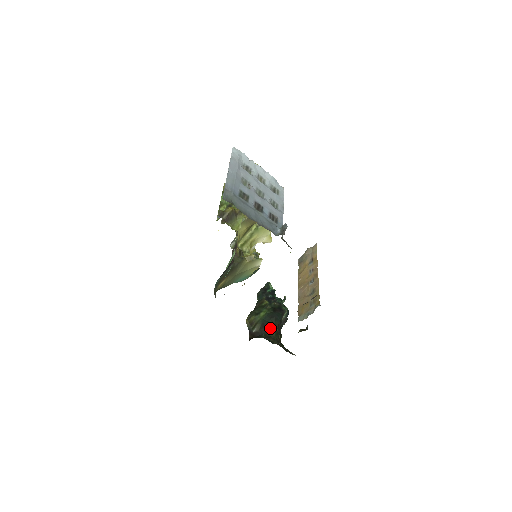
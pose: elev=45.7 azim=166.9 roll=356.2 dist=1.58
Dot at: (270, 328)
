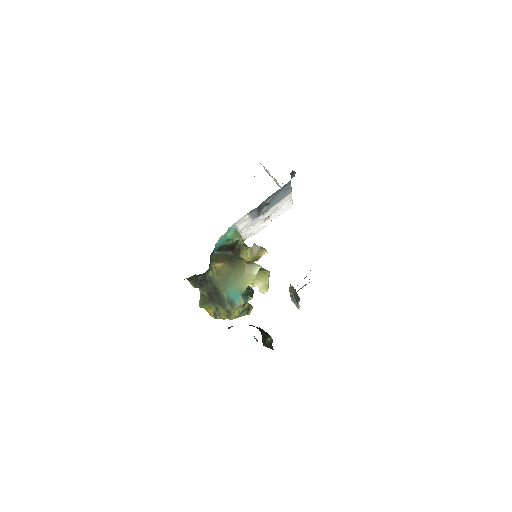
Dot at: occluded
